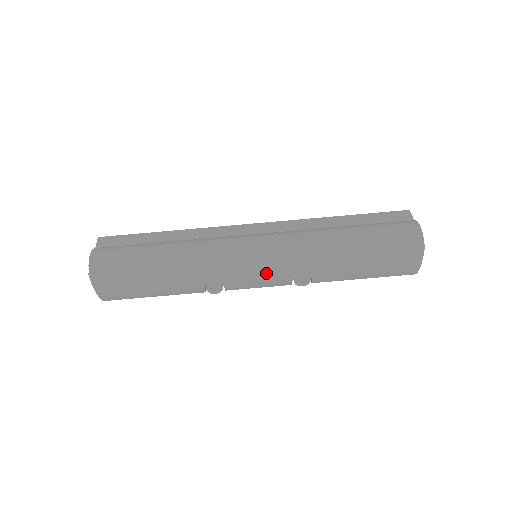
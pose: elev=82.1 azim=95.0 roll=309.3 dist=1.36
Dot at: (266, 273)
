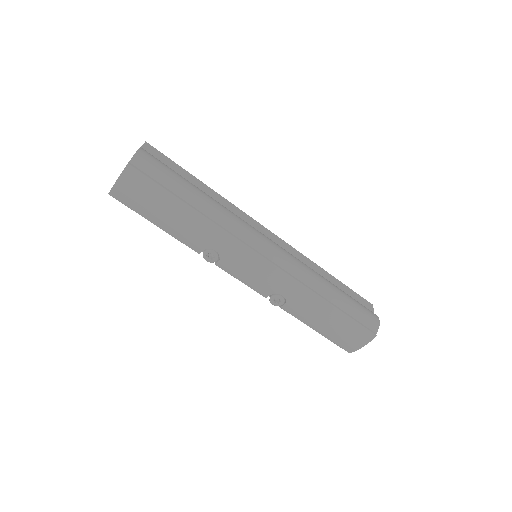
Dot at: (261, 274)
